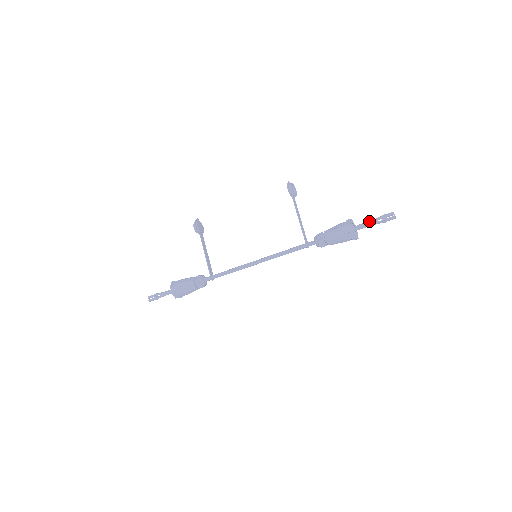
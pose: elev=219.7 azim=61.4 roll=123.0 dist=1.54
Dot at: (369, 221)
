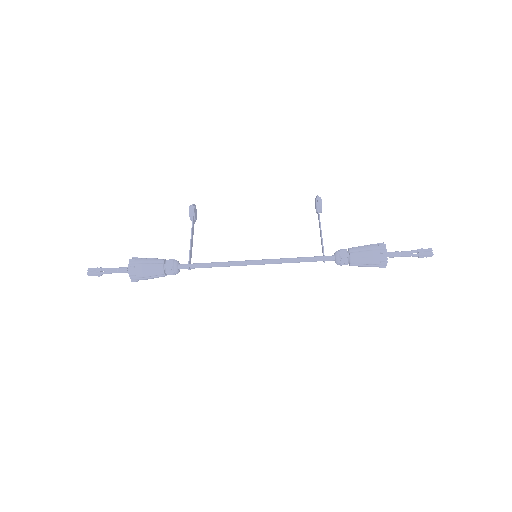
Dot at: (403, 251)
